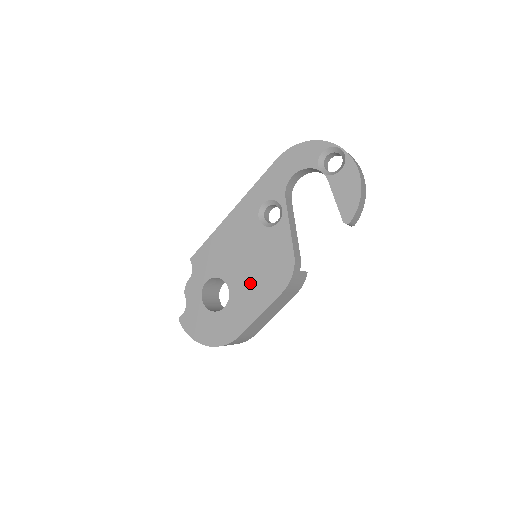
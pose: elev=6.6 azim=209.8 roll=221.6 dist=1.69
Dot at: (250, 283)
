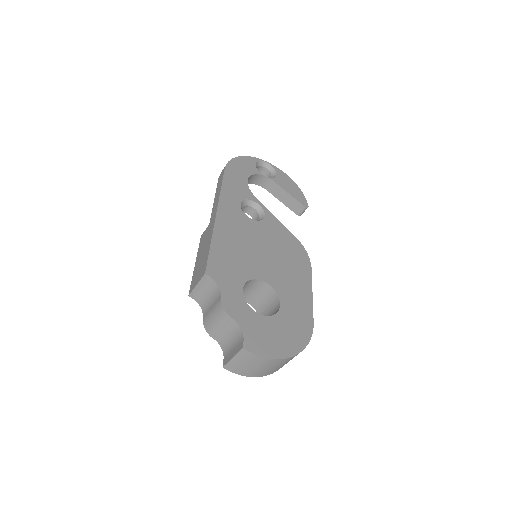
Dot at: (283, 271)
